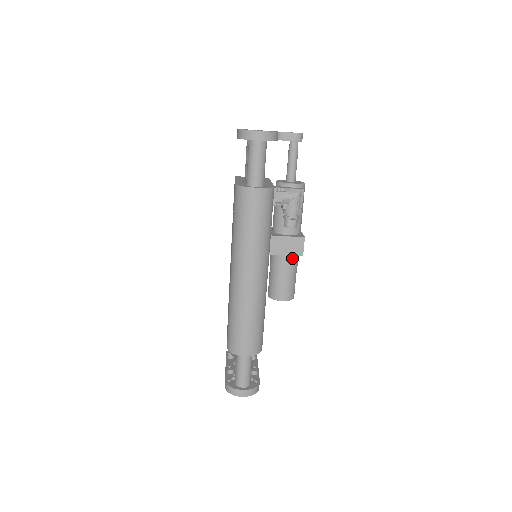
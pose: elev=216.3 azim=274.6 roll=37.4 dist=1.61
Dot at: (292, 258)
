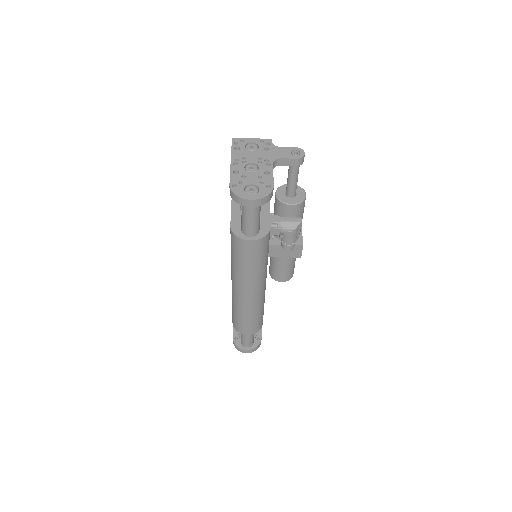
Dot at: occluded
